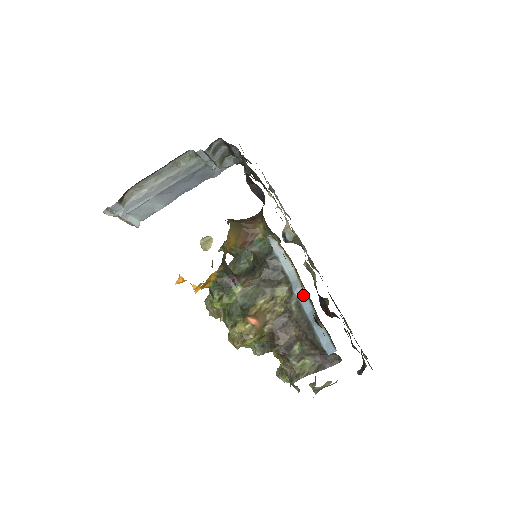
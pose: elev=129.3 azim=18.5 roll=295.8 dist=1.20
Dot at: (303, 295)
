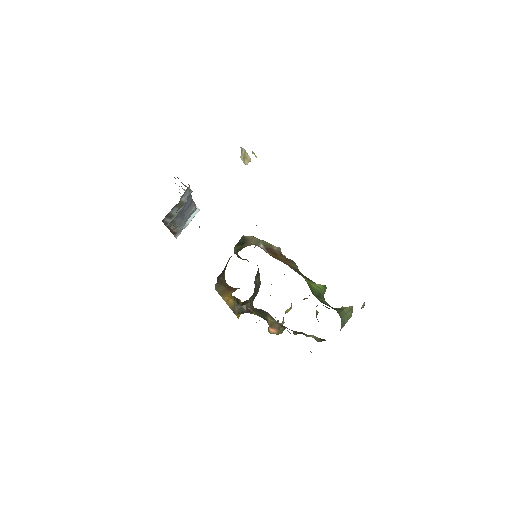
Dot at: occluded
